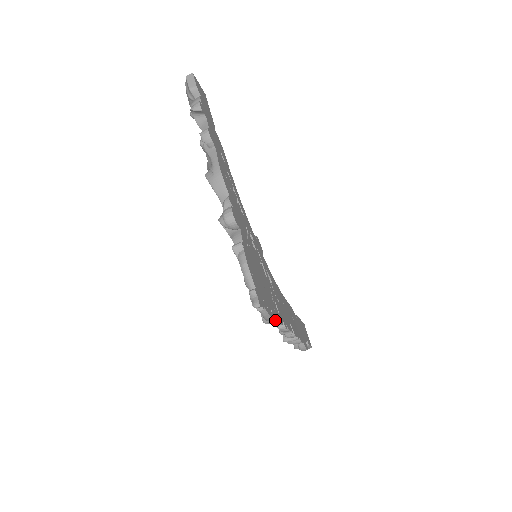
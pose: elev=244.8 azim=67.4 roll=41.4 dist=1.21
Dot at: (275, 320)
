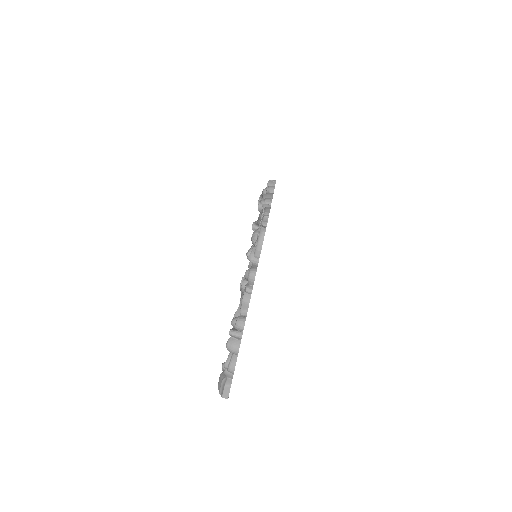
Dot at: occluded
